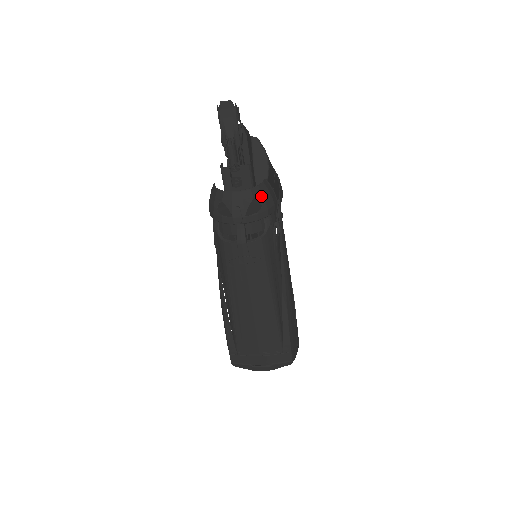
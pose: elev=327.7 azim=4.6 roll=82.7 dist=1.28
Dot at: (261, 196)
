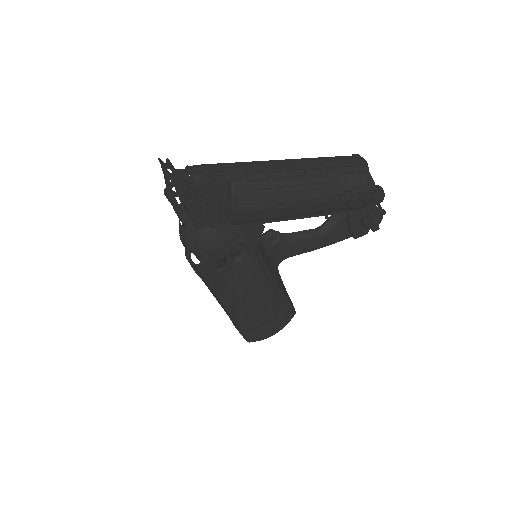
Dot at: (195, 240)
